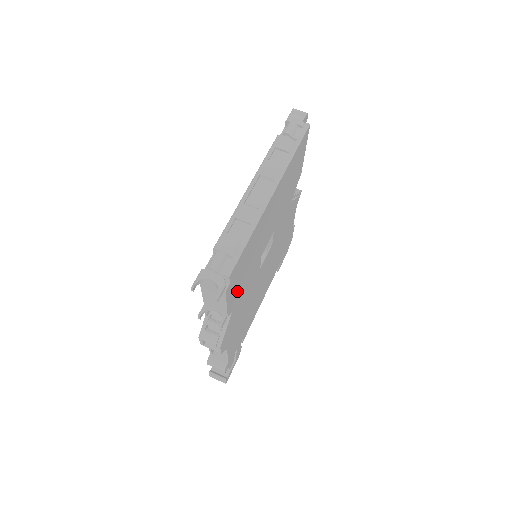
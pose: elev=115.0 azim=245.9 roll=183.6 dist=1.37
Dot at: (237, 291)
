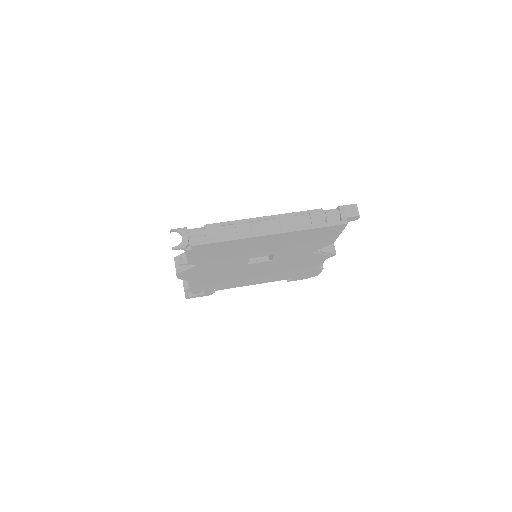
Dot at: (205, 259)
